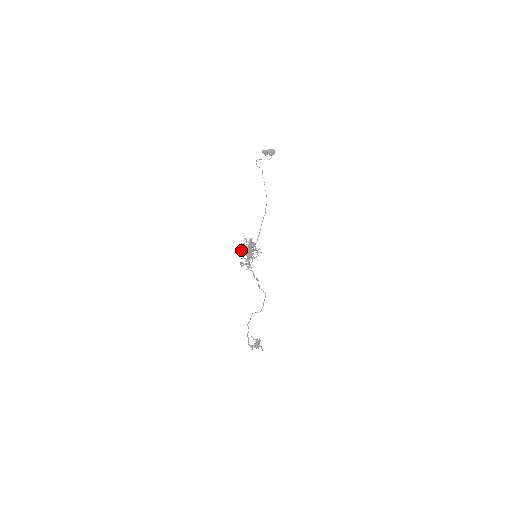
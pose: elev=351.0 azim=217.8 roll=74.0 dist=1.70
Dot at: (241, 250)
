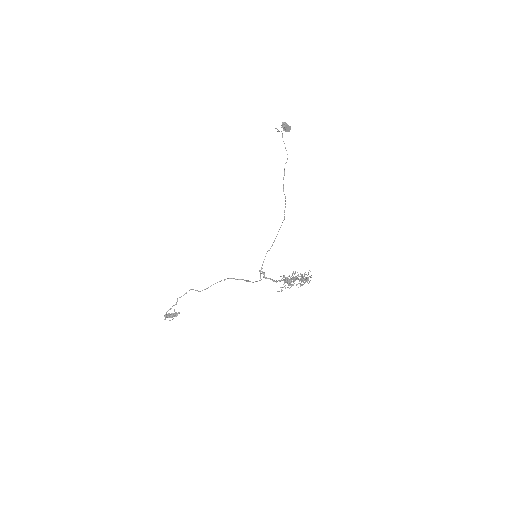
Dot at: occluded
